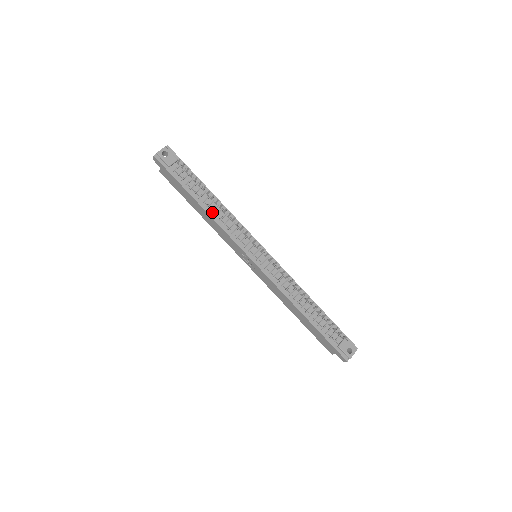
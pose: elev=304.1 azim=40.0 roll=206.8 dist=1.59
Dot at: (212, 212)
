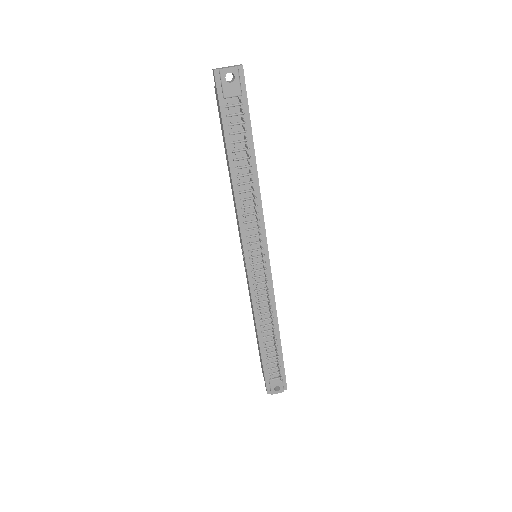
Dot at: (239, 186)
